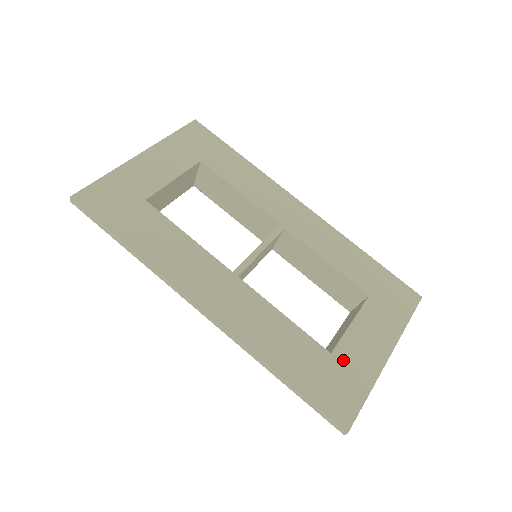
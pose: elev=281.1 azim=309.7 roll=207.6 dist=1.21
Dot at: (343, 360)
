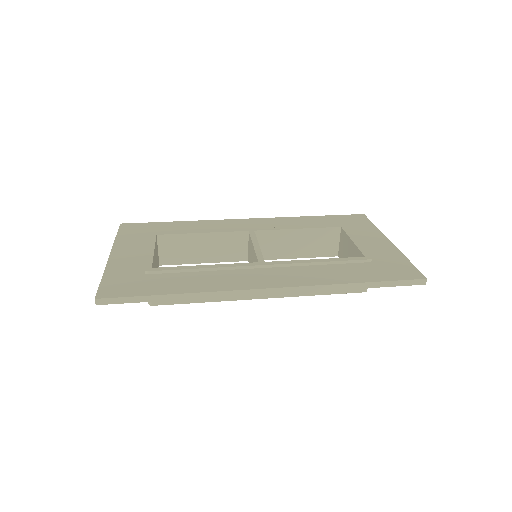
Dot at: (374, 257)
